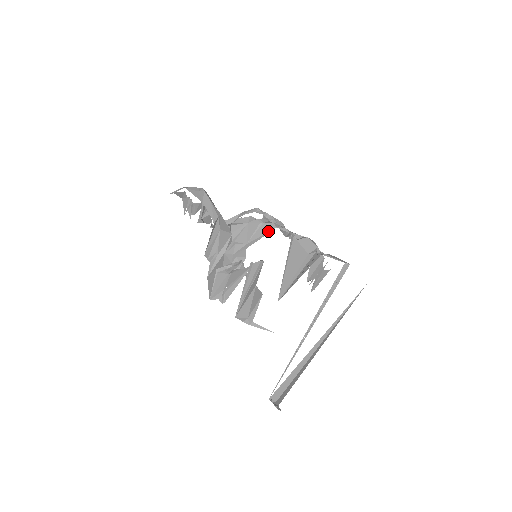
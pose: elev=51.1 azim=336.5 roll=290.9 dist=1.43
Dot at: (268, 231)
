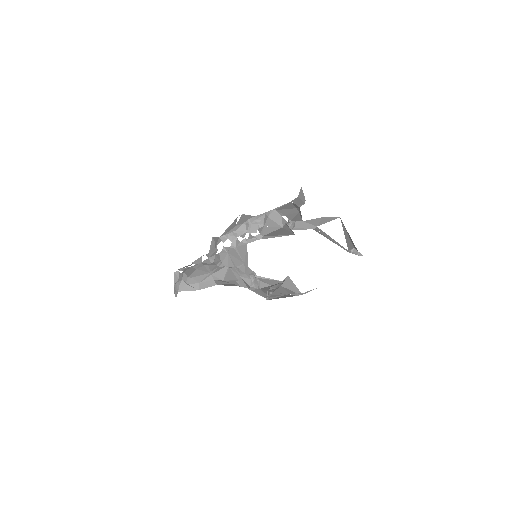
Dot at: (245, 249)
